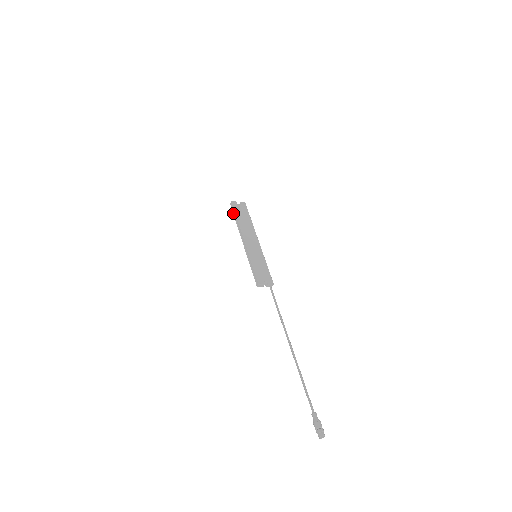
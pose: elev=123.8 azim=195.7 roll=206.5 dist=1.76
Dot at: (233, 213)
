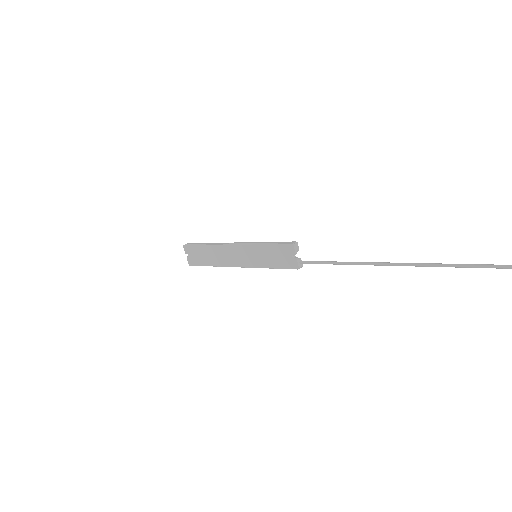
Dot at: (196, 244)
